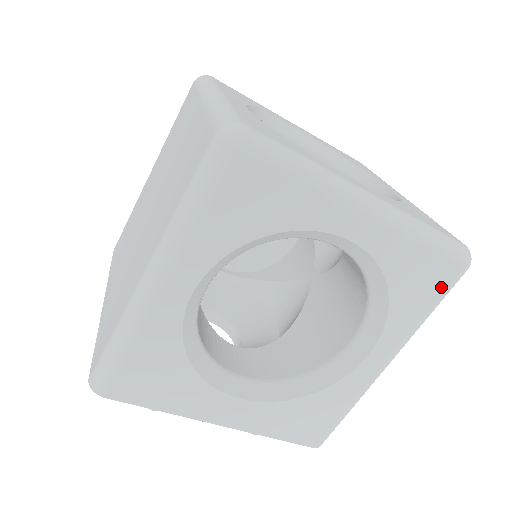
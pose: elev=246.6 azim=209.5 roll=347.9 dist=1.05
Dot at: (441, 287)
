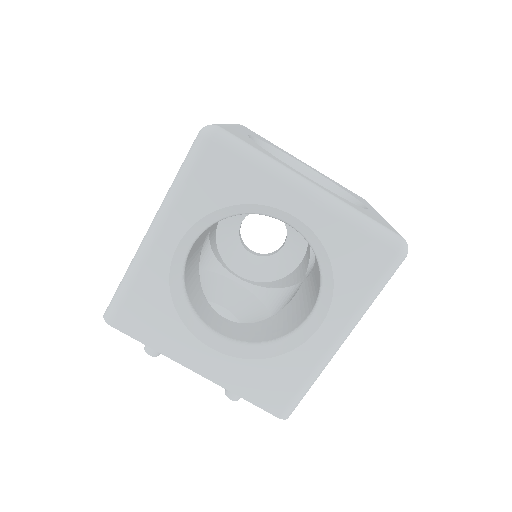
Dot at: (379, 269)
